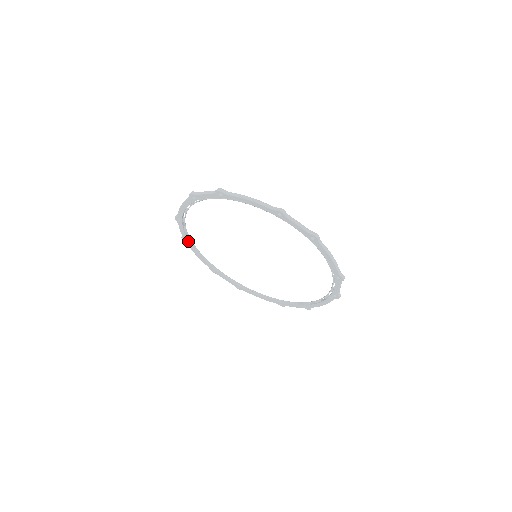
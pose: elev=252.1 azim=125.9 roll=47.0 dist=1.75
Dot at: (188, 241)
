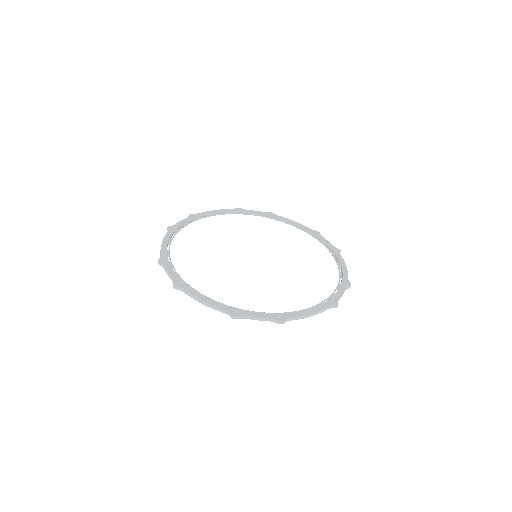
Dot at: (196, 219)
